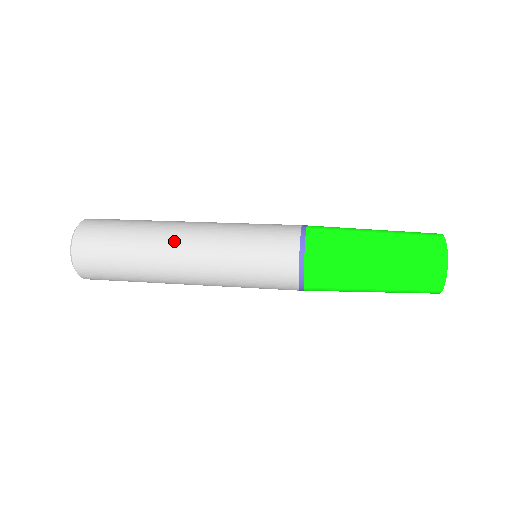
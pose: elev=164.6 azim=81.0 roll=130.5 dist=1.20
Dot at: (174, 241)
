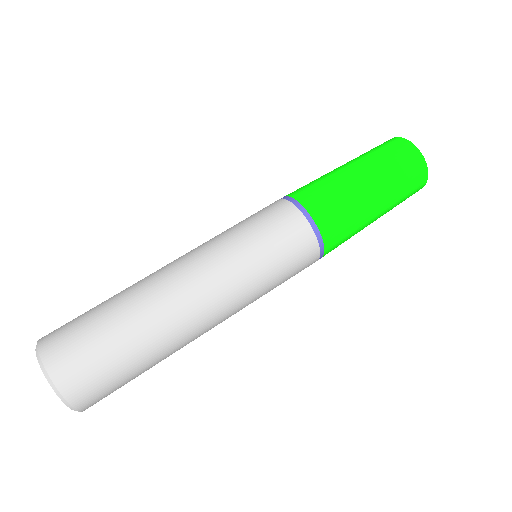
Dot at: (200, 332)
